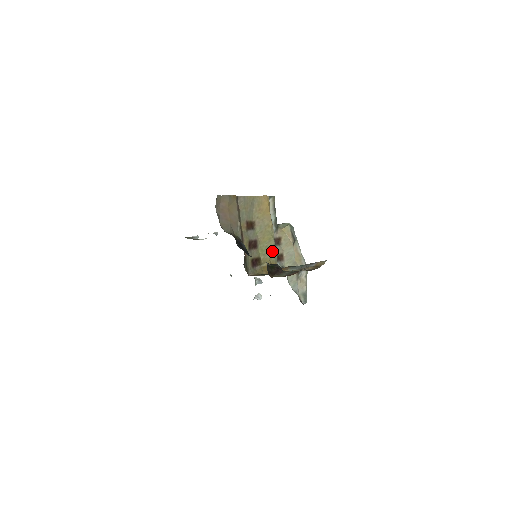
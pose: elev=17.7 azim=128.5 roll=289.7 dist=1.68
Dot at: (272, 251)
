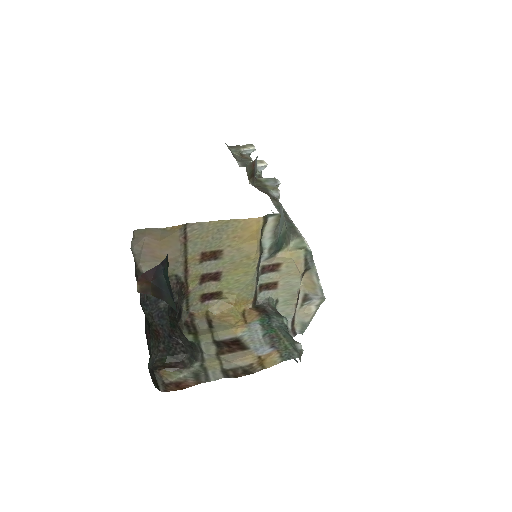
Dot at: (246, 286)
